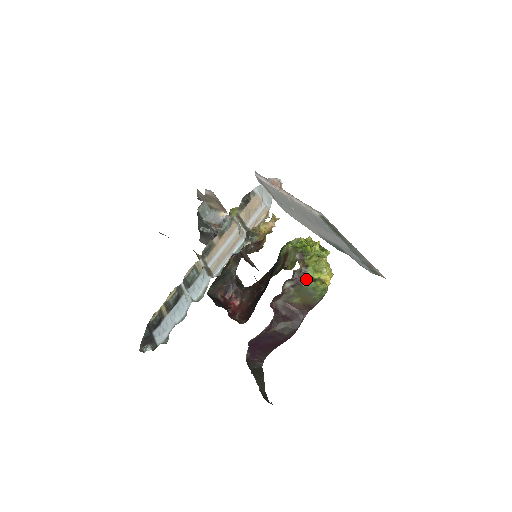
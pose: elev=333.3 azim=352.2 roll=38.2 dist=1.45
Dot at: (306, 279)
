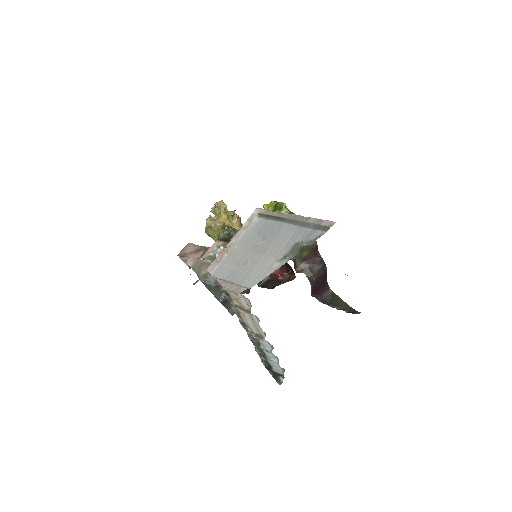
Dot at: occluded
